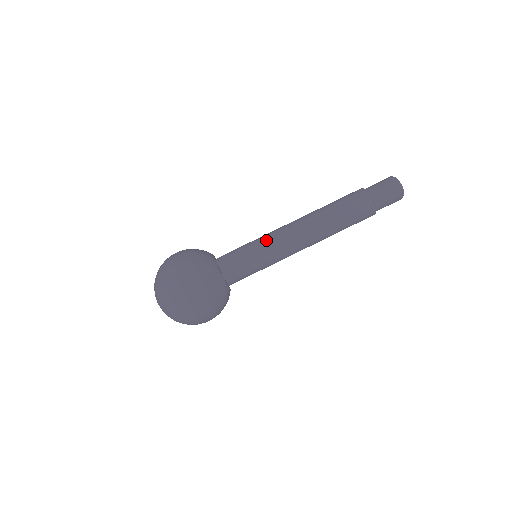
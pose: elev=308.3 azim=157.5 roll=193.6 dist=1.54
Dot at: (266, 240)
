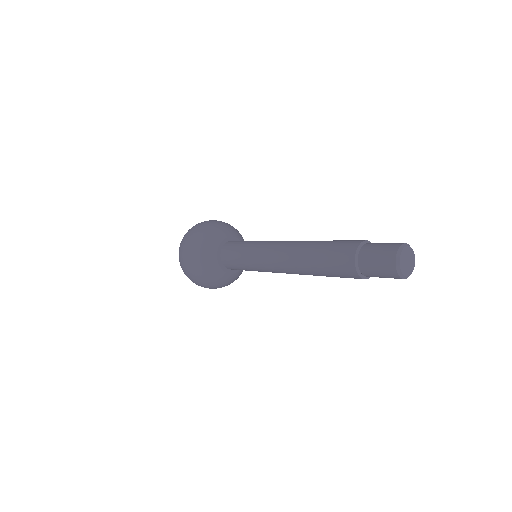
Dot at: (257, 248)
